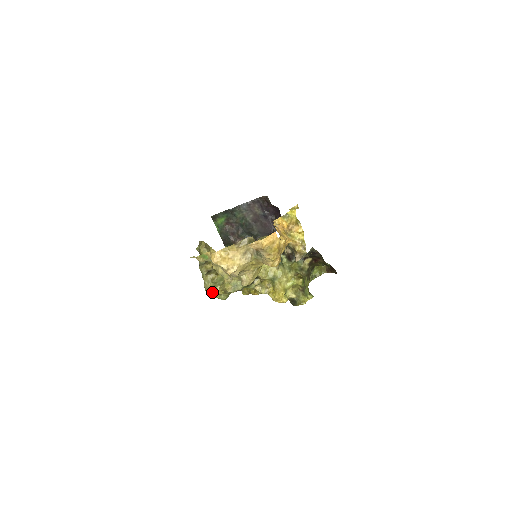
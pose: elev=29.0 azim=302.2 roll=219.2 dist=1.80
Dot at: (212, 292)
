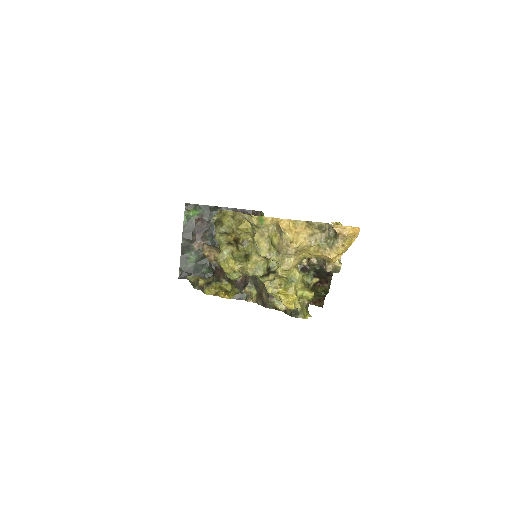
Dot at: (230, 264)
